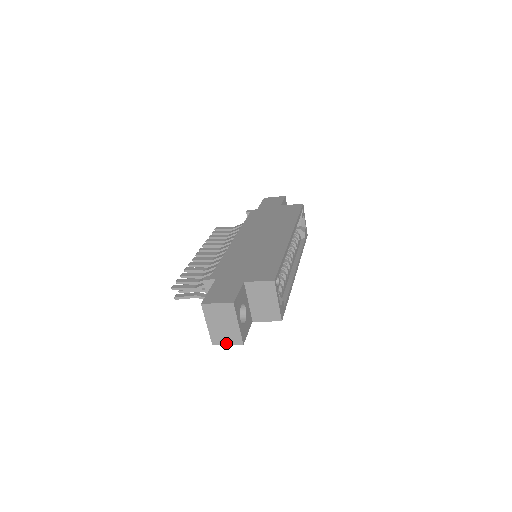
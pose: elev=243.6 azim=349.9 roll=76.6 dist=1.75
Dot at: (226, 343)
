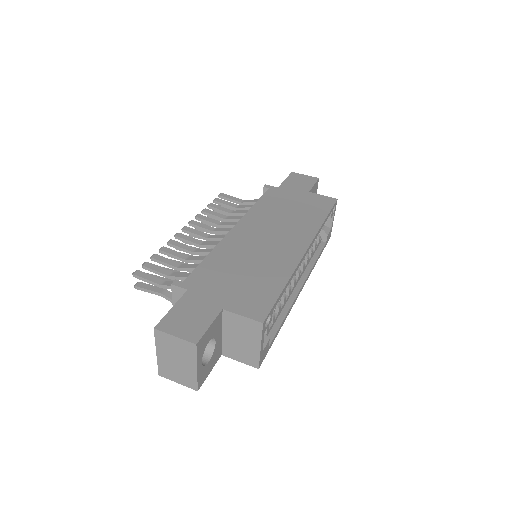
Dot at: (176, 381)
